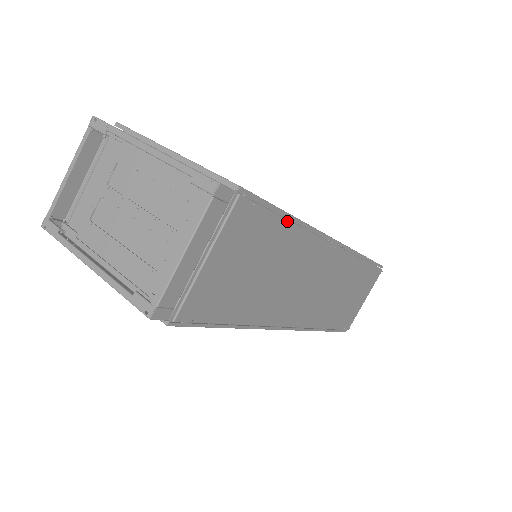
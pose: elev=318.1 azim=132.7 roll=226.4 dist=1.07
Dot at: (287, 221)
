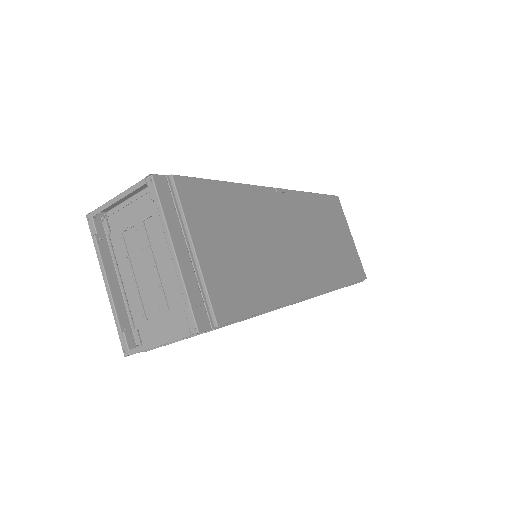
Dot at: occluded
